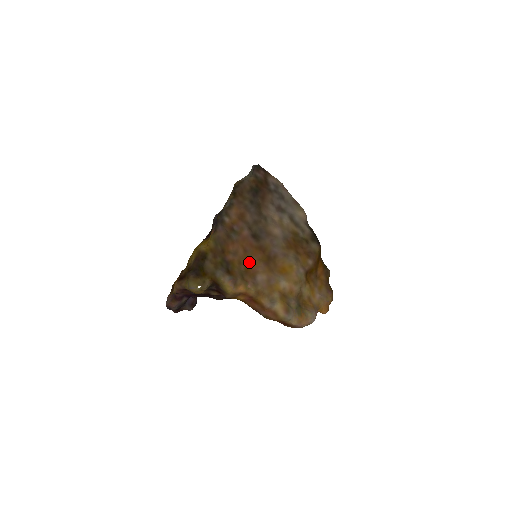
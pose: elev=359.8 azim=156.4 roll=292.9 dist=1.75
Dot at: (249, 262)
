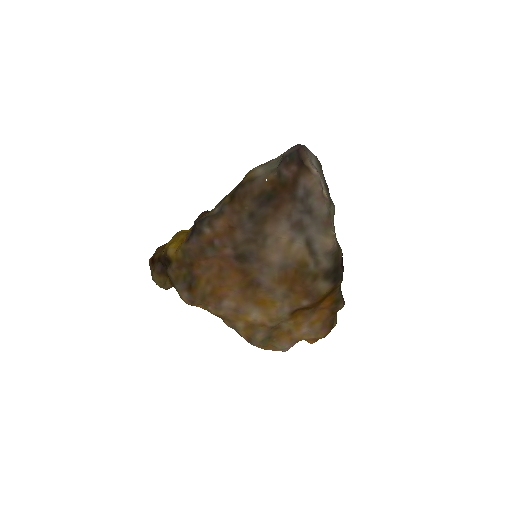
Dot at: (221, 283)
